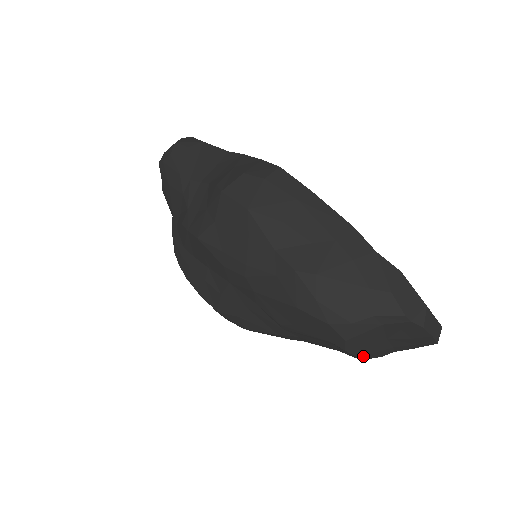
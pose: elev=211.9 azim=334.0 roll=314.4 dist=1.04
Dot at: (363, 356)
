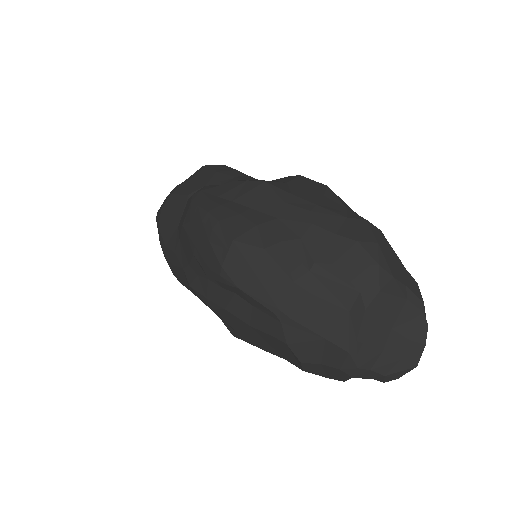
Dot at: (360, 341)
